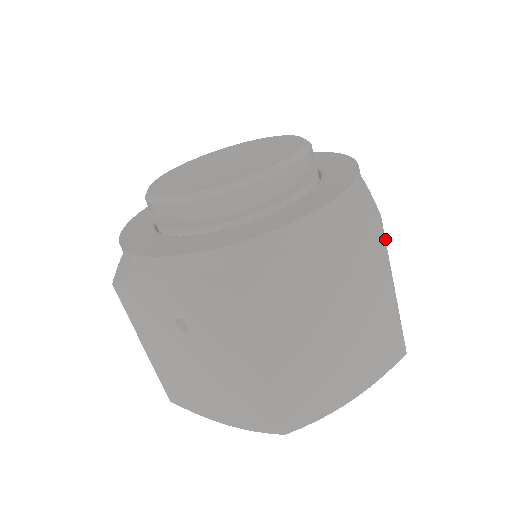
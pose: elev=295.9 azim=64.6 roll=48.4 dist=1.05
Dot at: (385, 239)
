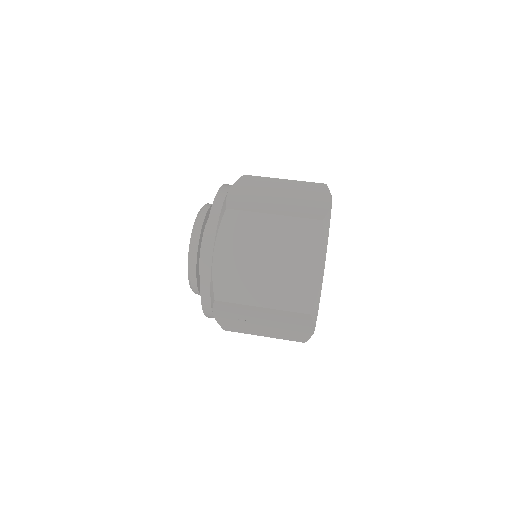
Dot at: (240, 210)
